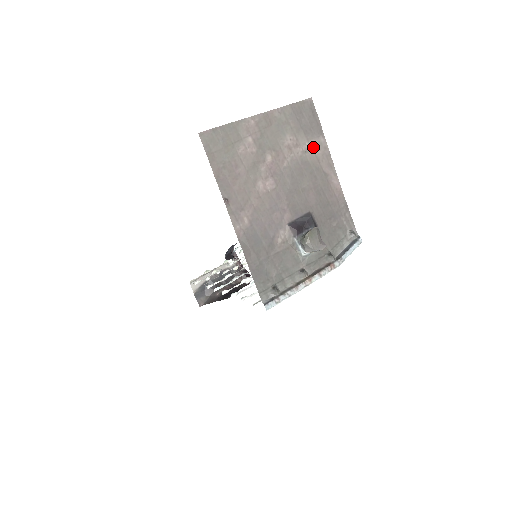
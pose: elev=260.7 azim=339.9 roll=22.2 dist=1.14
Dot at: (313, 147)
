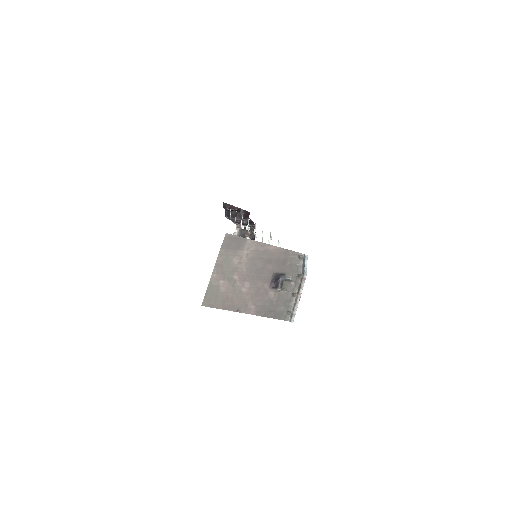
Dot at: (248, 249)
